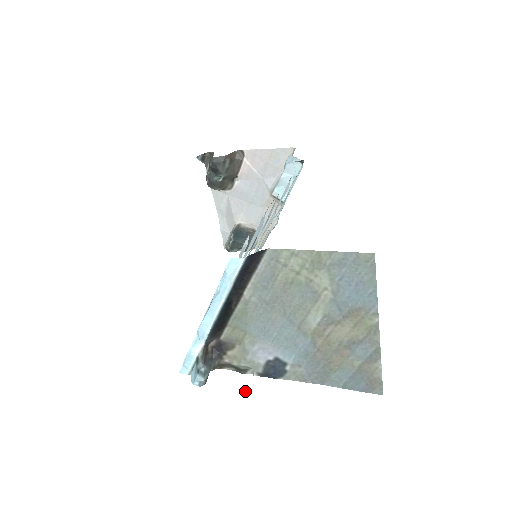
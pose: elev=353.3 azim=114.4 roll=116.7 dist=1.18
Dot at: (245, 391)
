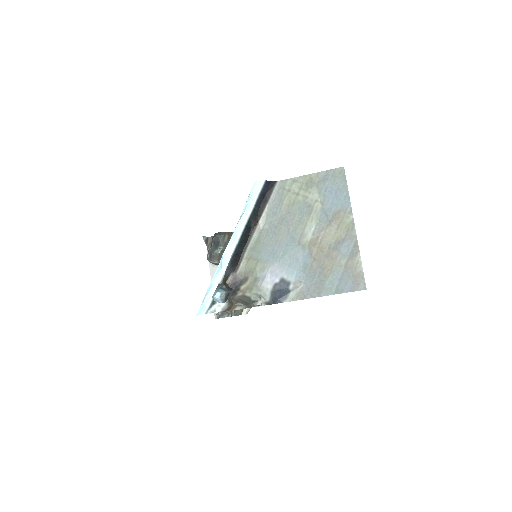
Dot at: (258, 305)
